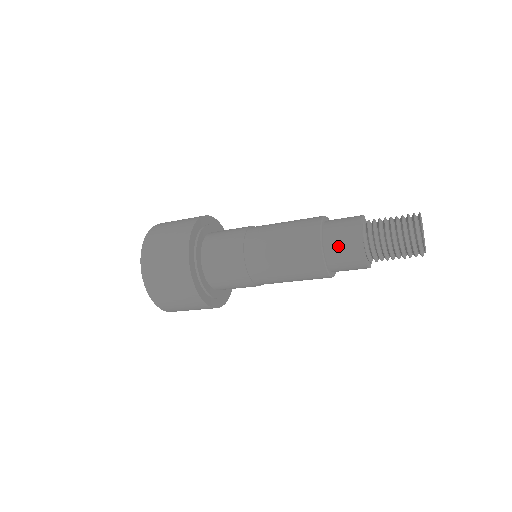
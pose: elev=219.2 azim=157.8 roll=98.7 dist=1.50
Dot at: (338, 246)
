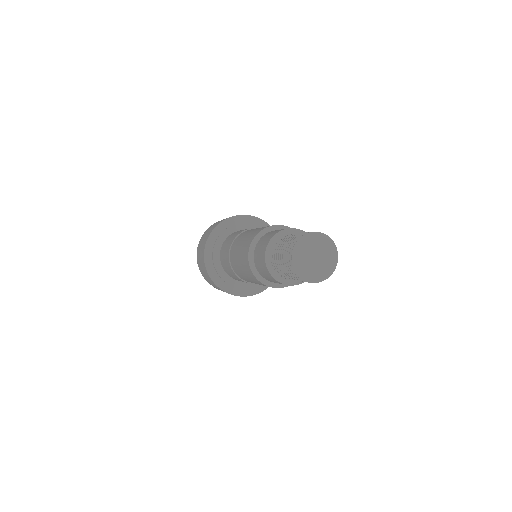
Dot at: (263, 274)
